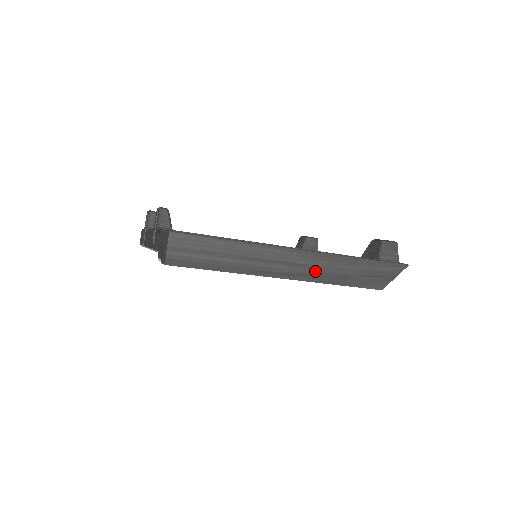
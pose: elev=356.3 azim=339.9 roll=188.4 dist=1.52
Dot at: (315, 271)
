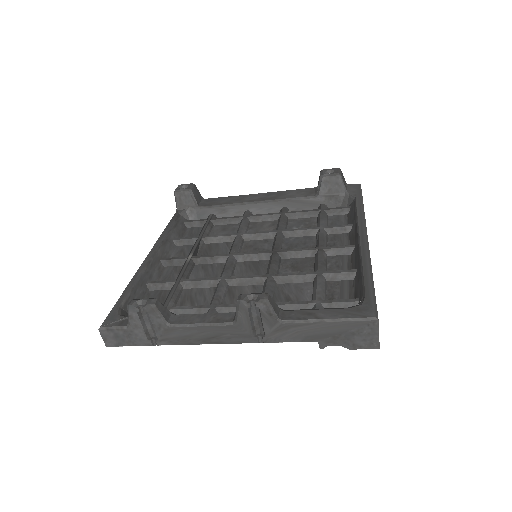
Dot at: occluded
